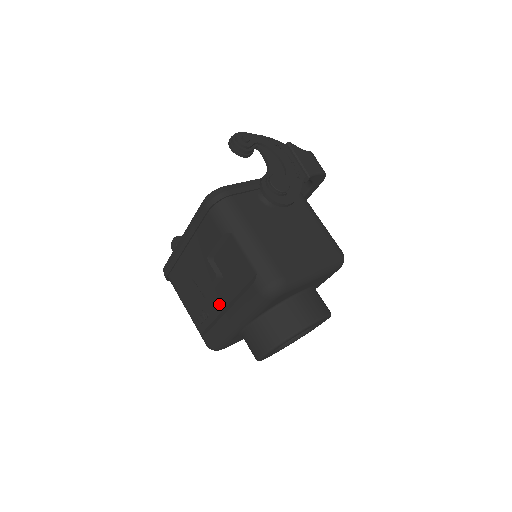
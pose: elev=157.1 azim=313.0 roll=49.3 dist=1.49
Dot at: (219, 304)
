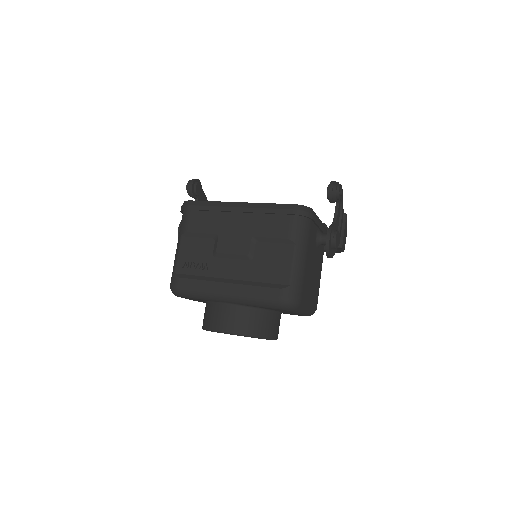
Dot at: (225, 272)
